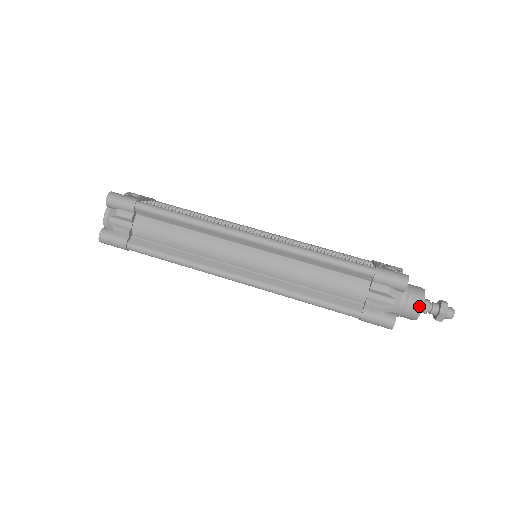
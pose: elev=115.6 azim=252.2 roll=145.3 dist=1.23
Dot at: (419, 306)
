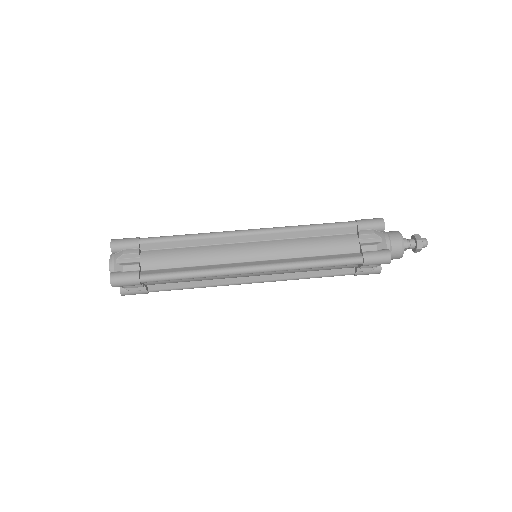
Dot at: (400, 239)
